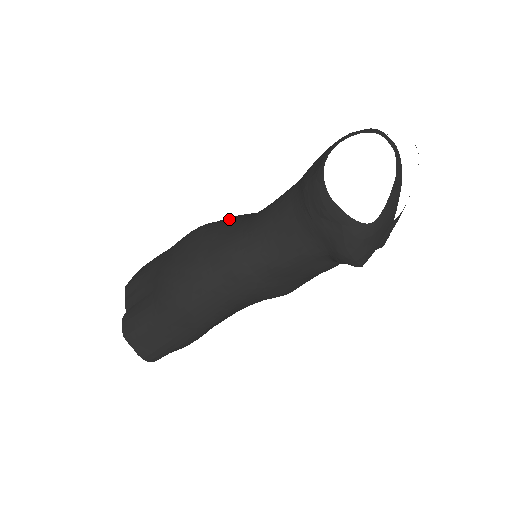
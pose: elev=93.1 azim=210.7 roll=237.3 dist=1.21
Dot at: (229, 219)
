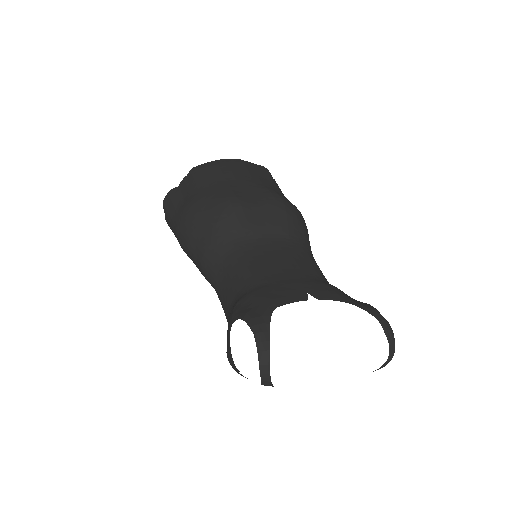
Dot at: (248, 223)
